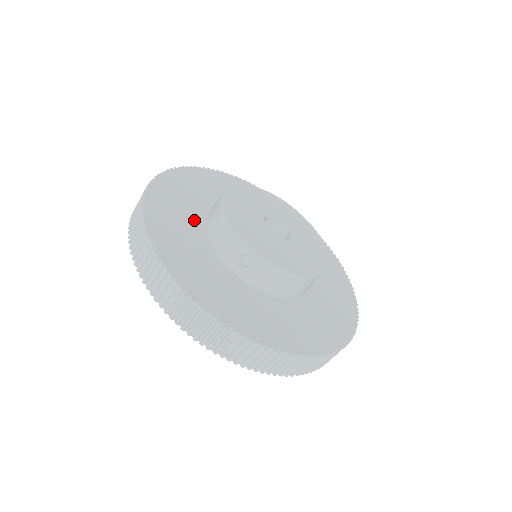
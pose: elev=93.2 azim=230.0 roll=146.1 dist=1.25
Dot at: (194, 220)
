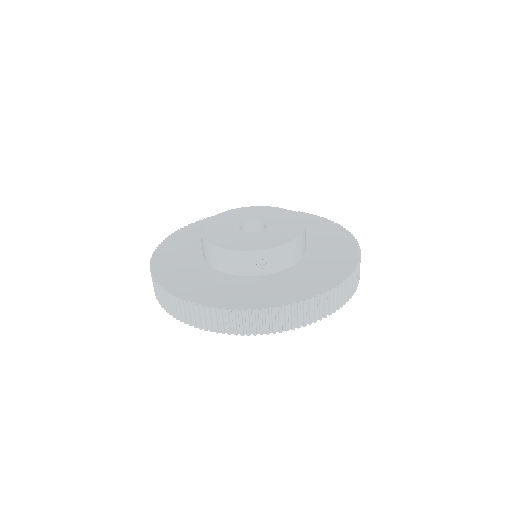
Dot at: (204, 272)
